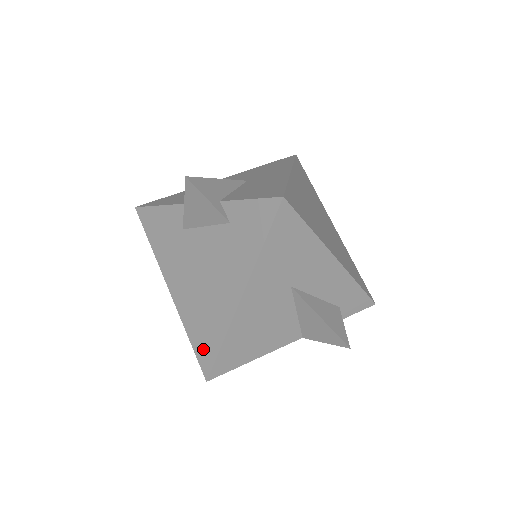
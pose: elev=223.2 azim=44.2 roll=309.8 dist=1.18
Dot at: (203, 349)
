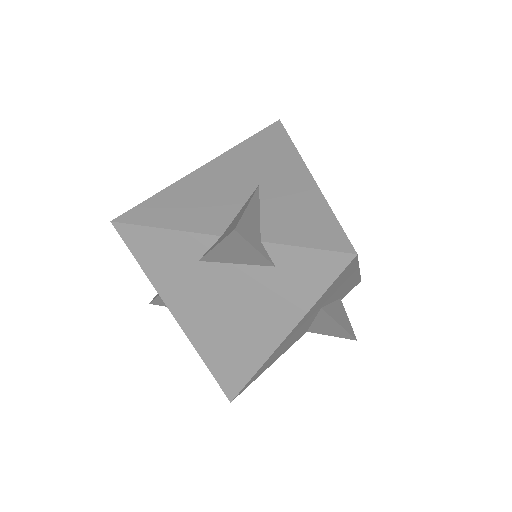
Dot at: (227, 376)
